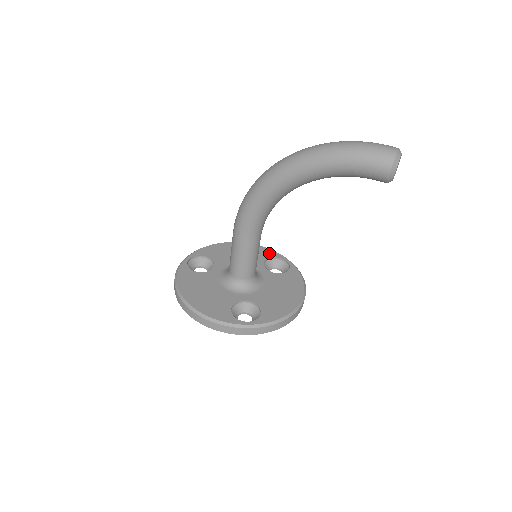
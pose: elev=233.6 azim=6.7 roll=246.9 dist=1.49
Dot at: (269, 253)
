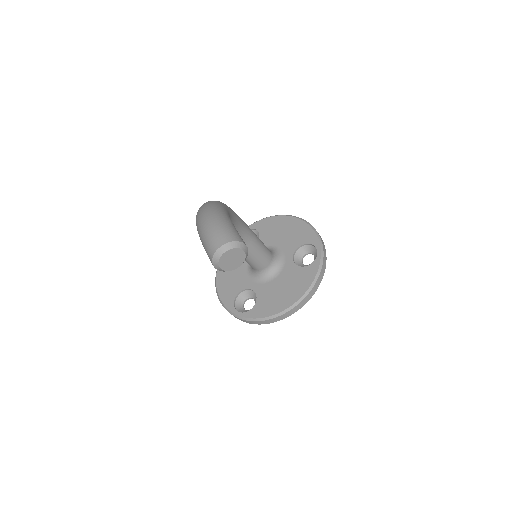
Dot at: (309, 237)
